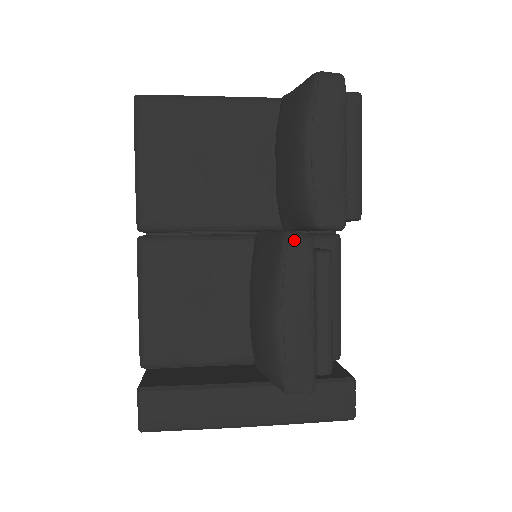
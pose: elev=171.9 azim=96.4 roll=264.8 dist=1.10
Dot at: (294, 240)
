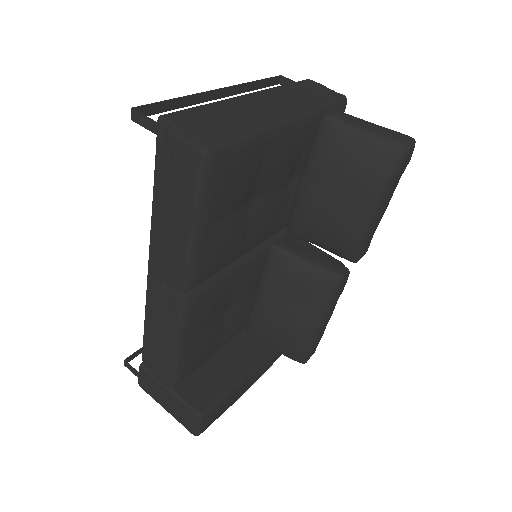
Dot at: (344, 280)
